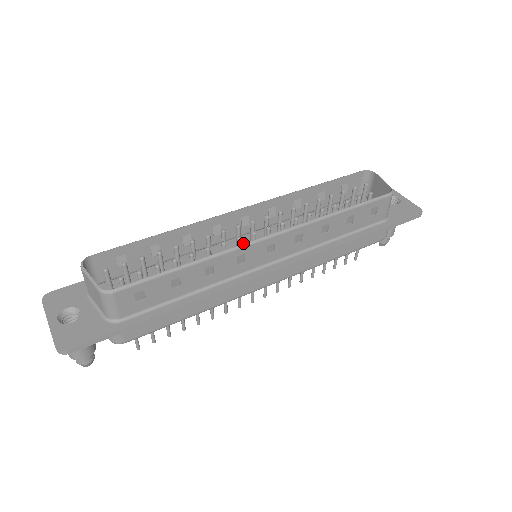
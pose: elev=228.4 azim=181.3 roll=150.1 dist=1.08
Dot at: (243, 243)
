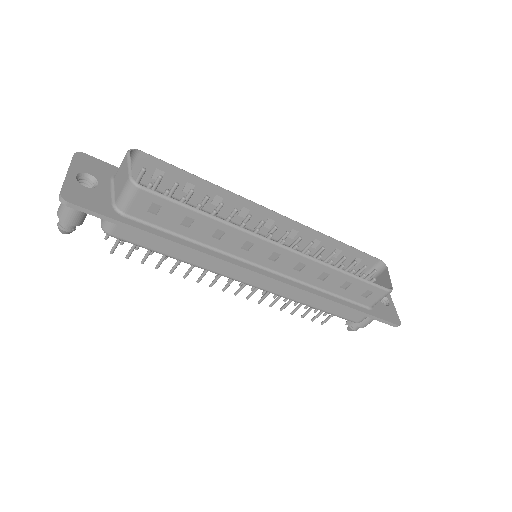
Dot at: occluded
